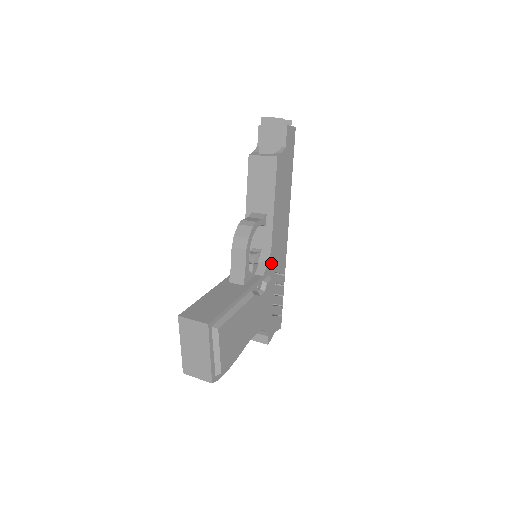
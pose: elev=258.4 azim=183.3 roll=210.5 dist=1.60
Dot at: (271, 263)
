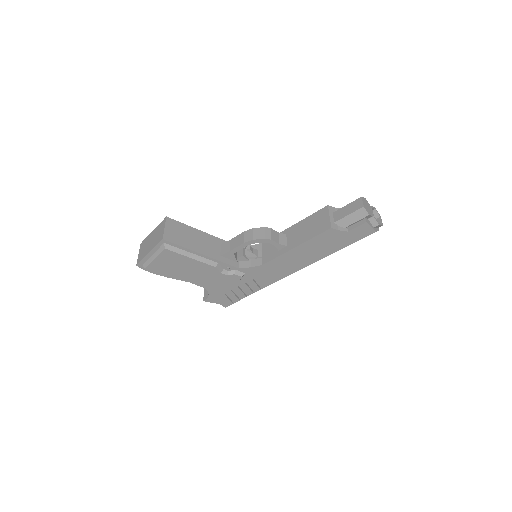
Dot at: (255, 270)
